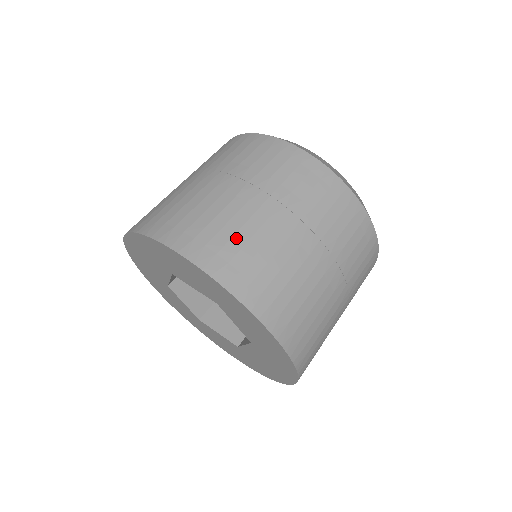
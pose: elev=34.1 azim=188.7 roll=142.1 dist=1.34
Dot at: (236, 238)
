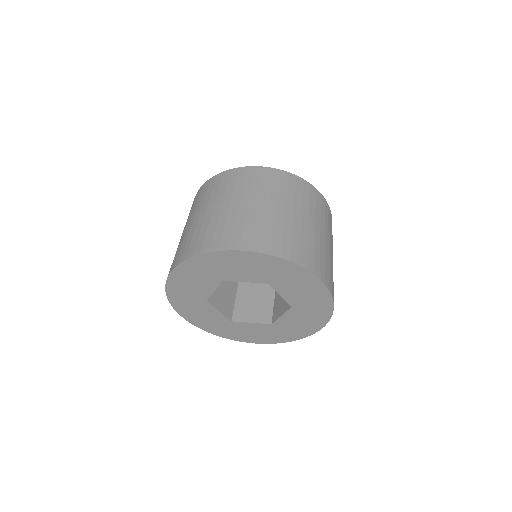
Dot at: (188, 239)
